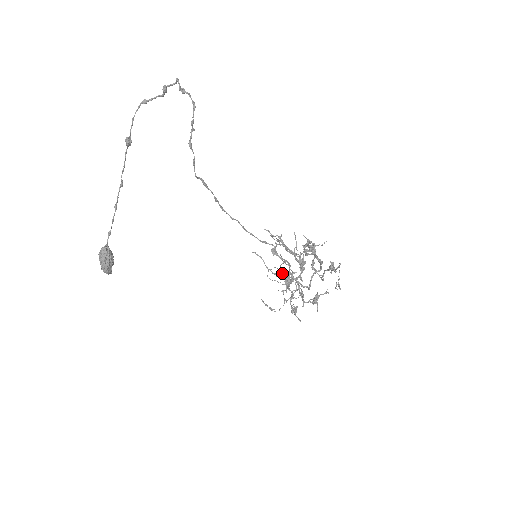
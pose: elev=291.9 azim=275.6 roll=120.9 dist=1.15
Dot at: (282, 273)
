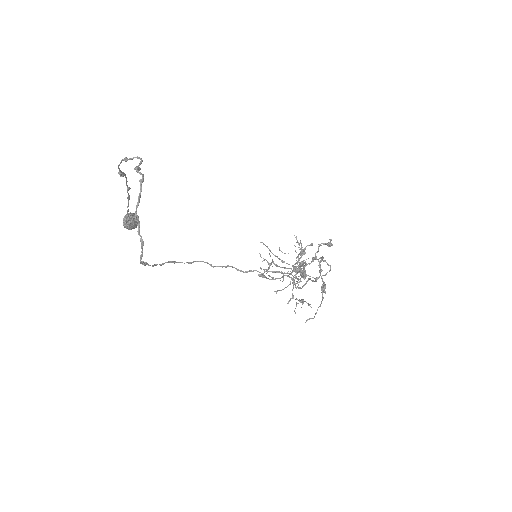
Dot at: occluded
